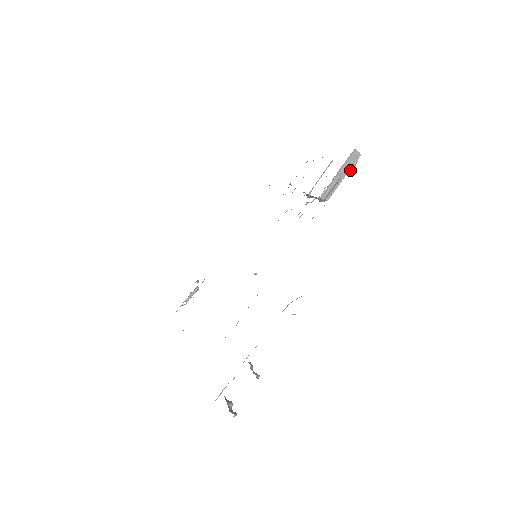
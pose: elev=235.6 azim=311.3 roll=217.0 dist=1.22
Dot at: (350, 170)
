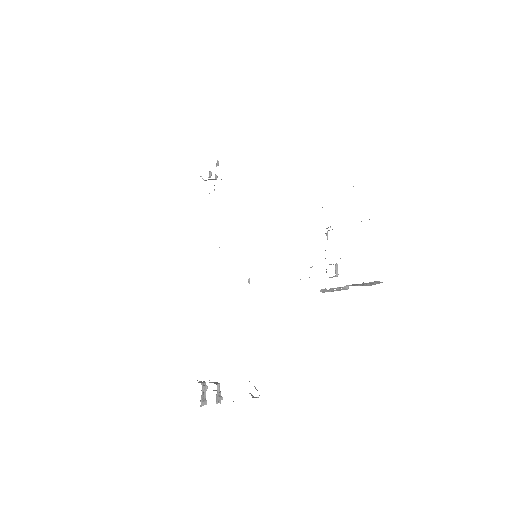
Dot at: occluded
